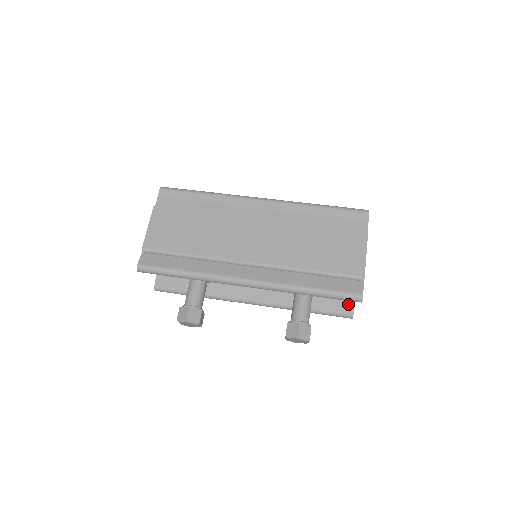
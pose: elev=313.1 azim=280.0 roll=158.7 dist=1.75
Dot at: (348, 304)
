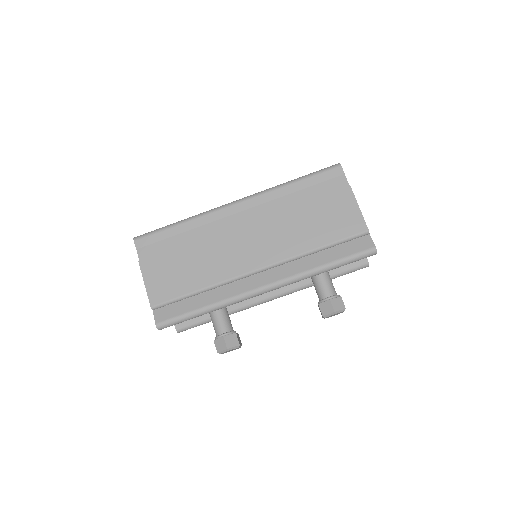
Dot at: occluded
